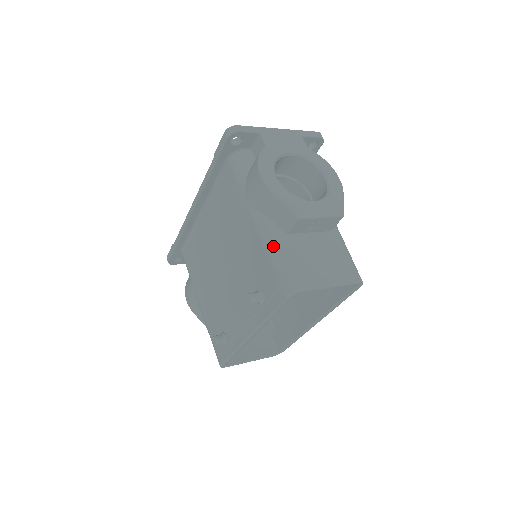
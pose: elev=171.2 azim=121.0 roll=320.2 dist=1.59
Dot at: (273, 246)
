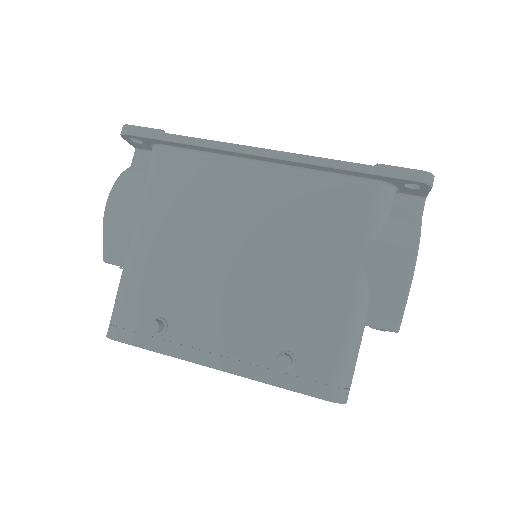
Dot at: (355, 335)
